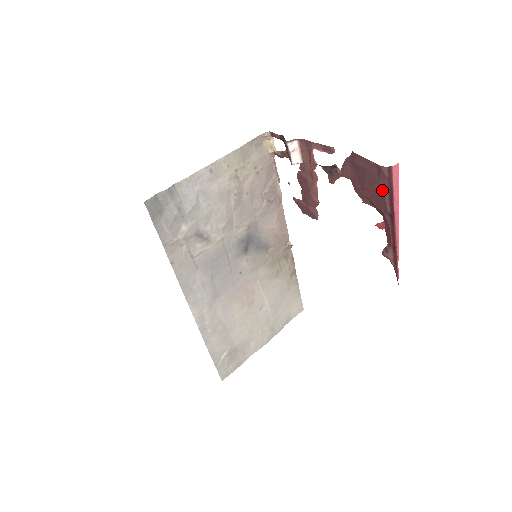
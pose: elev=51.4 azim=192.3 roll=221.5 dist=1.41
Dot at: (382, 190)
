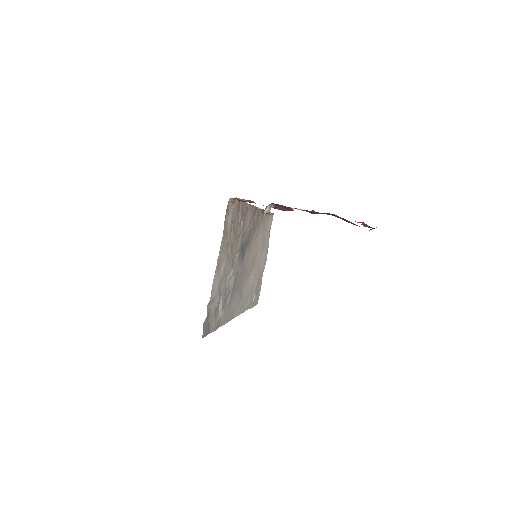
Dot at: occluded
